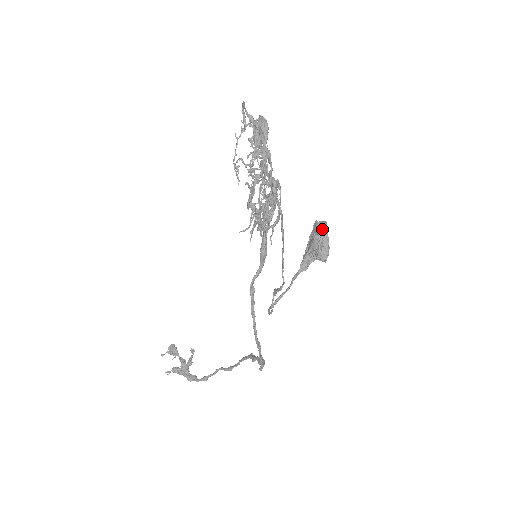
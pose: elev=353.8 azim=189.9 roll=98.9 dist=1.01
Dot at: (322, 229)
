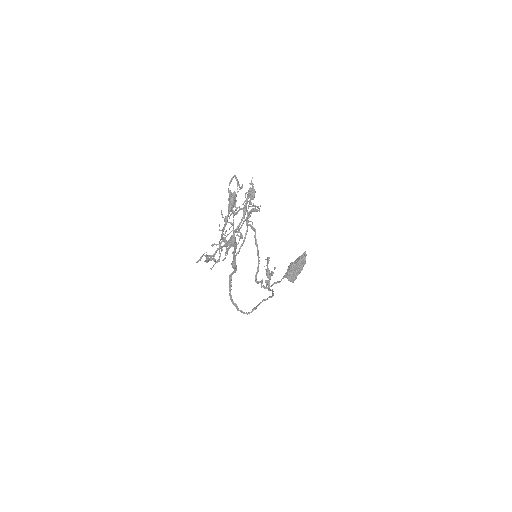
Dot at: (296, 262)
